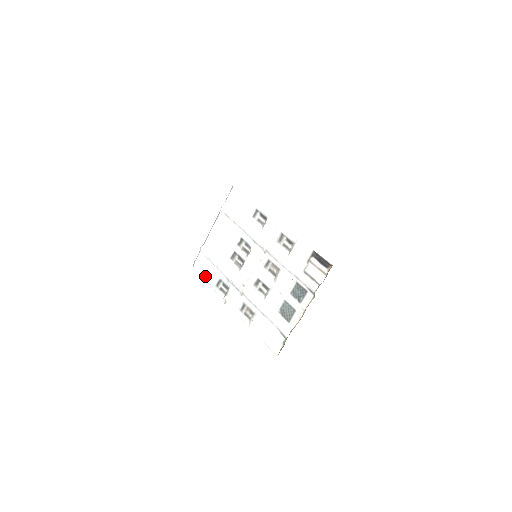
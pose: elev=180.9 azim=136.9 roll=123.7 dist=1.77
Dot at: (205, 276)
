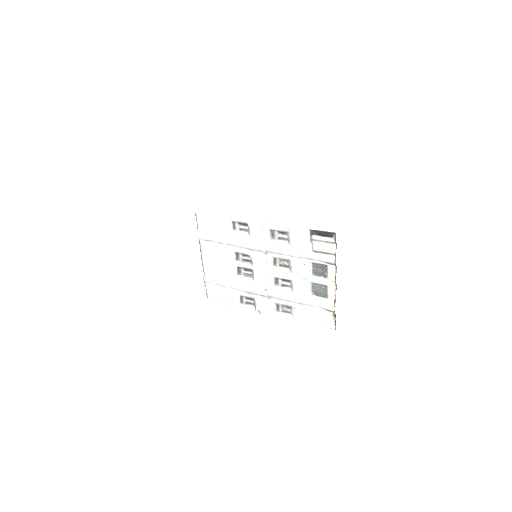
Dot at: (225, 300)
